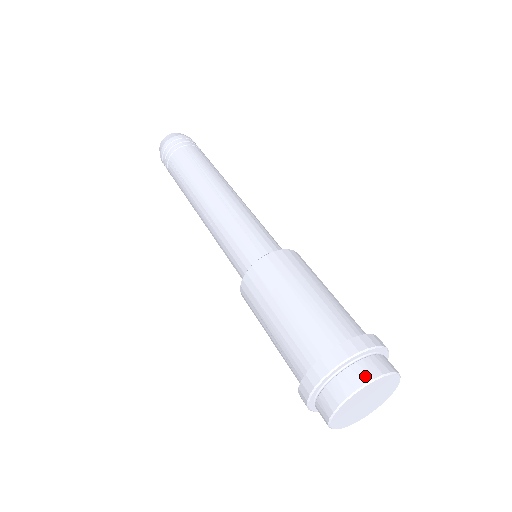
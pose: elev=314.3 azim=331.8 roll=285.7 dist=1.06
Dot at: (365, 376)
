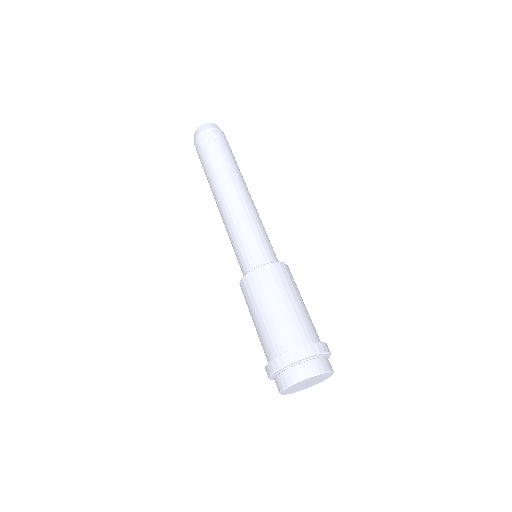
Dot at: (294, 378)
